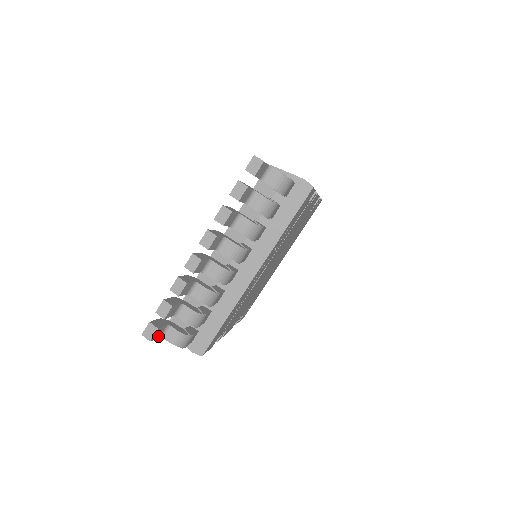
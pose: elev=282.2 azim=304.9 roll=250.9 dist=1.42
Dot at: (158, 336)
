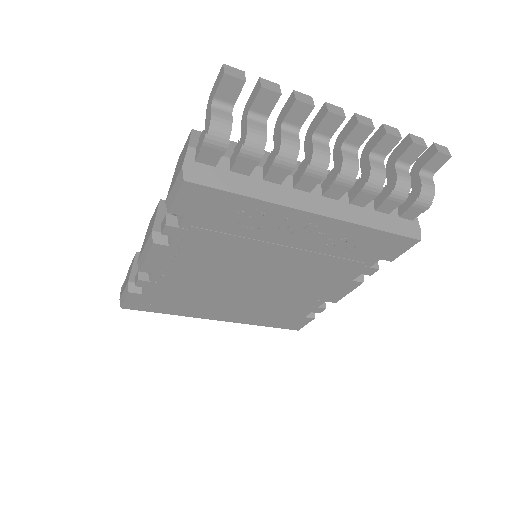
Dot at: (219, 93)
